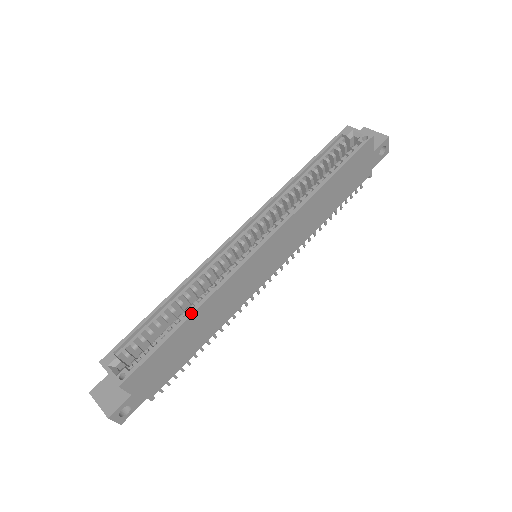
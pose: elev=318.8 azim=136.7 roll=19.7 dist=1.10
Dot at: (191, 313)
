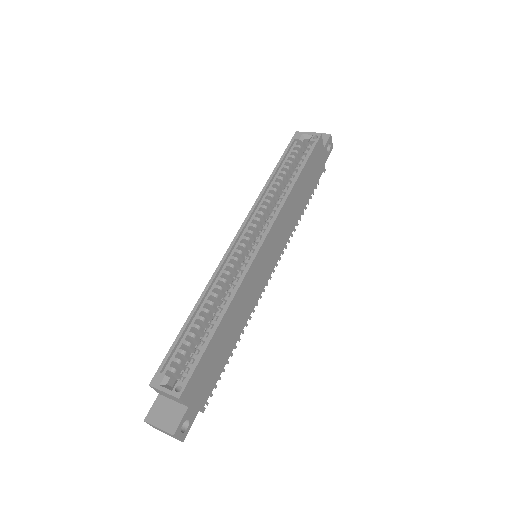
Dot at: (222, 314)
